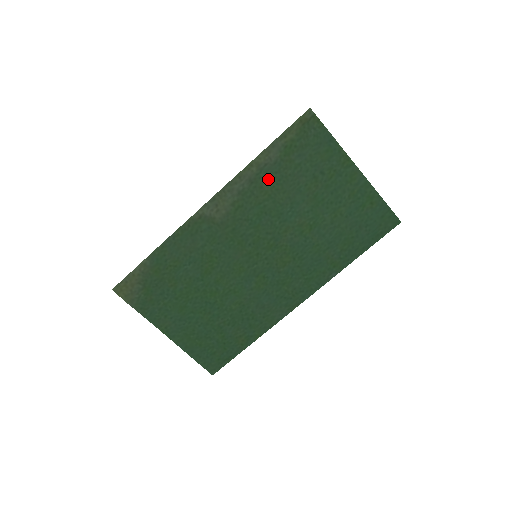
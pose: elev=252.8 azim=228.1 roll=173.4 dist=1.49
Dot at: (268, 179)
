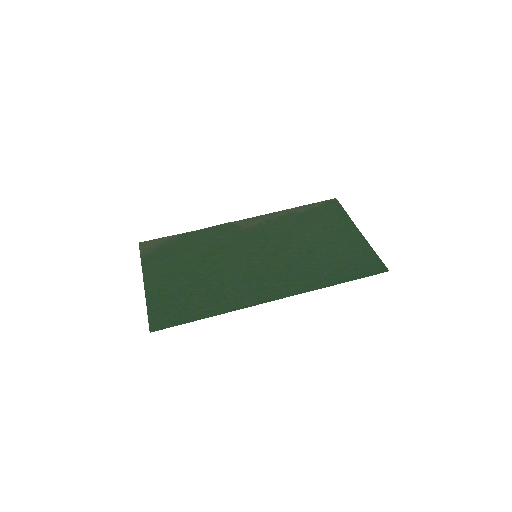
Dot at: (291, 220)
